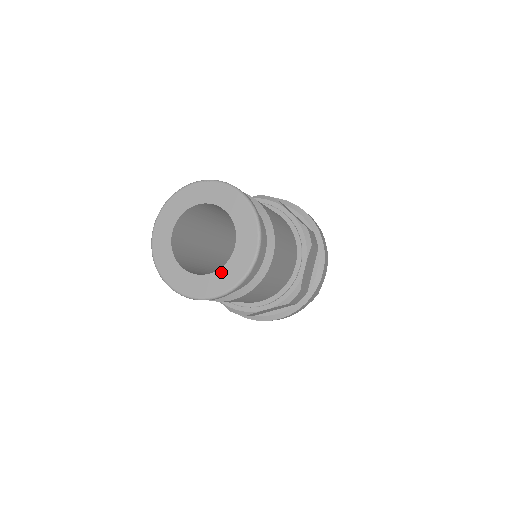
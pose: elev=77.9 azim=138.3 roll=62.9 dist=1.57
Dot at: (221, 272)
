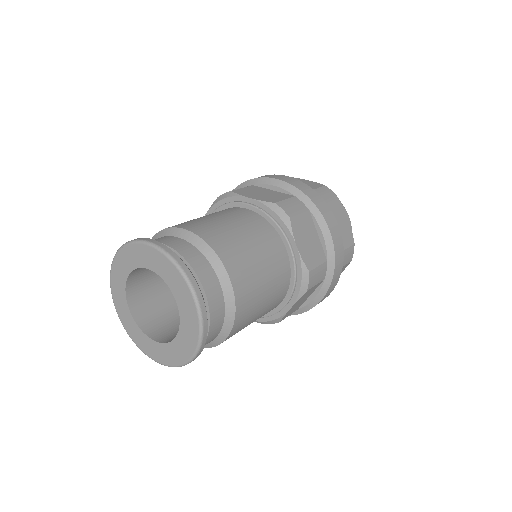
Dot at: (182, 331)
